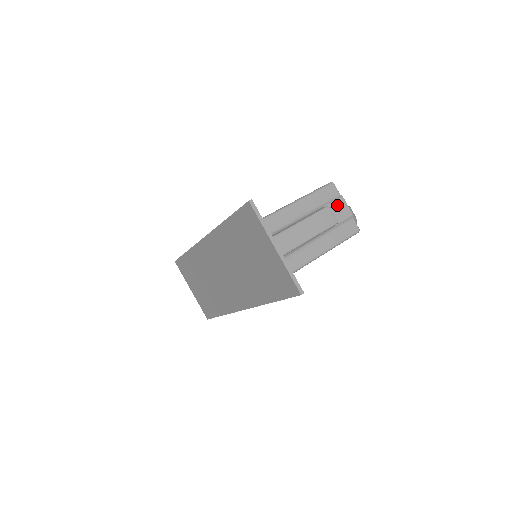
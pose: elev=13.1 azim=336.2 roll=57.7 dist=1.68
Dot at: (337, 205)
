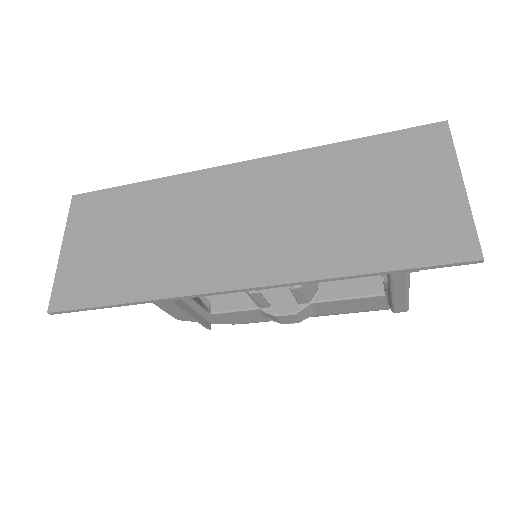
Dot at: occluded
